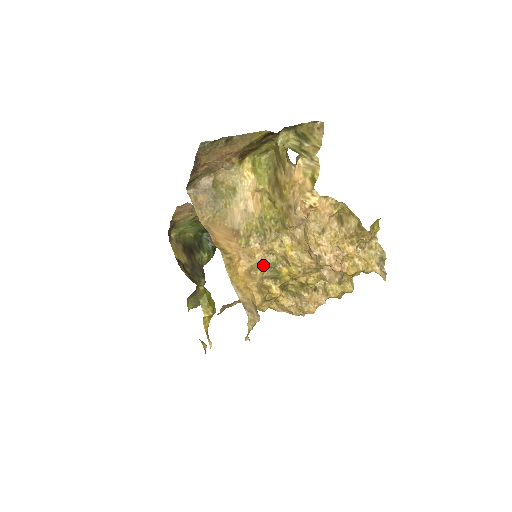
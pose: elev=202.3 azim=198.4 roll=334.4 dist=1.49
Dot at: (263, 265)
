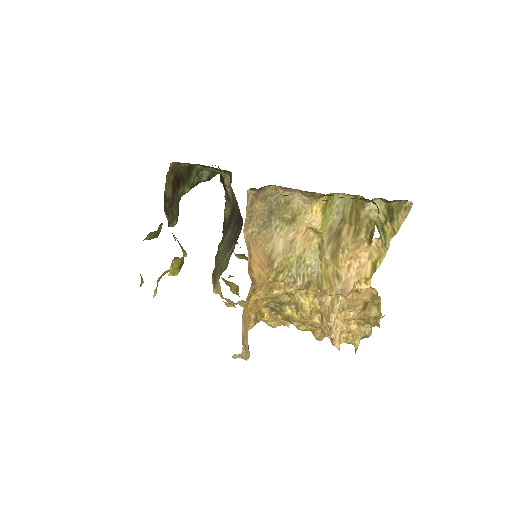
Dot at: (274, 299)
